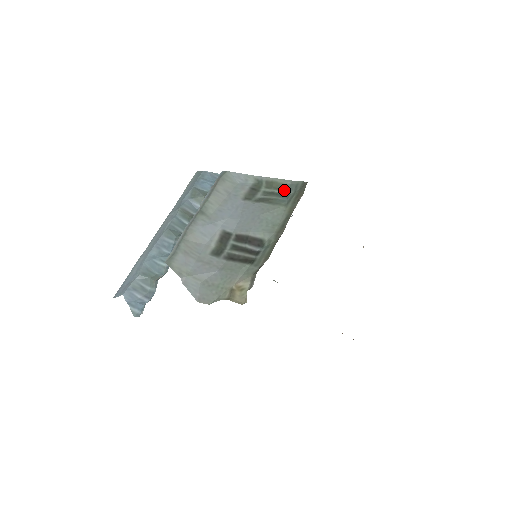
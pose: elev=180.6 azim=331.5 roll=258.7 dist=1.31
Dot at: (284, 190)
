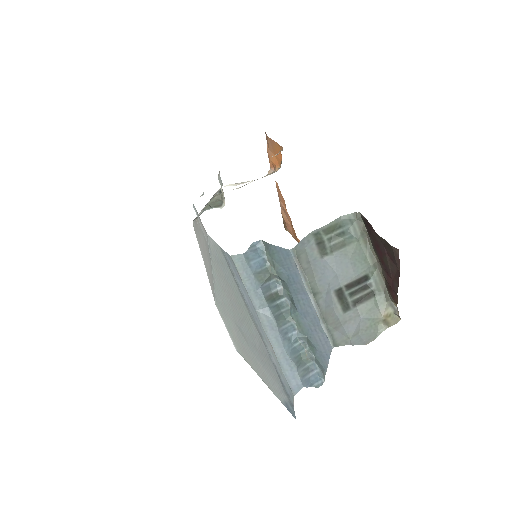
Dot at: (341, 228)
